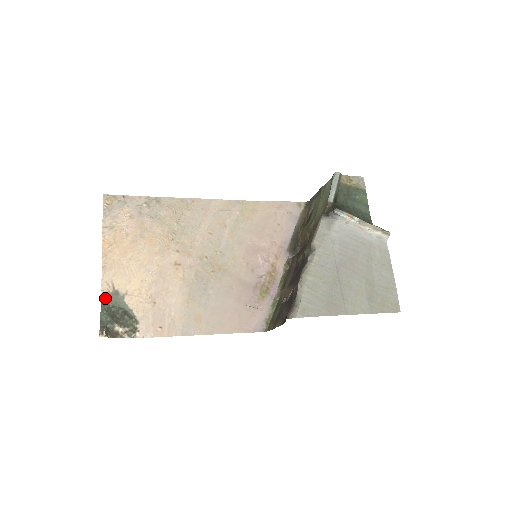
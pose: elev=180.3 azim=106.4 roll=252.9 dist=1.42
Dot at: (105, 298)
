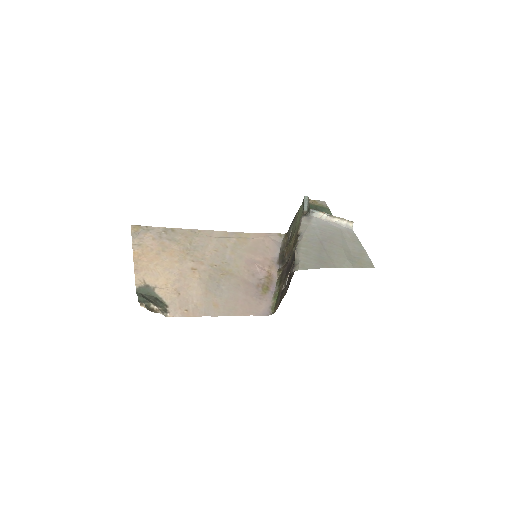
Dot at: (139, 289)
